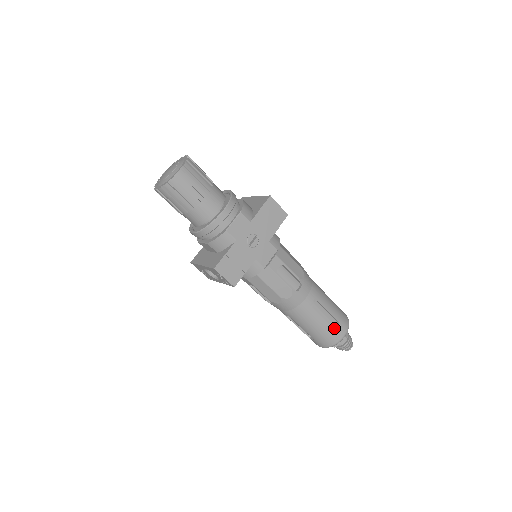
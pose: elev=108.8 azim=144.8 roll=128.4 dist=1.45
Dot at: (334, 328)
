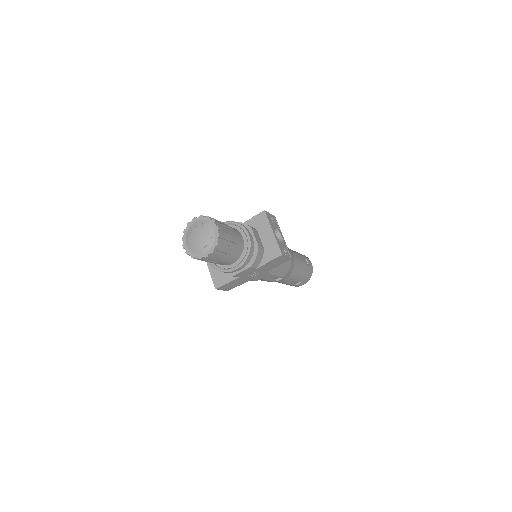
Dot at: (297, 284)
